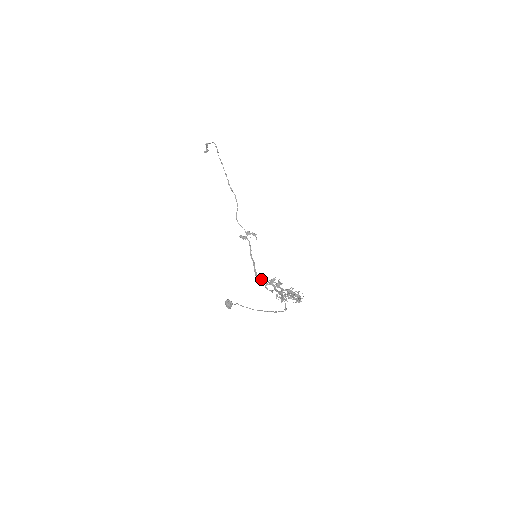
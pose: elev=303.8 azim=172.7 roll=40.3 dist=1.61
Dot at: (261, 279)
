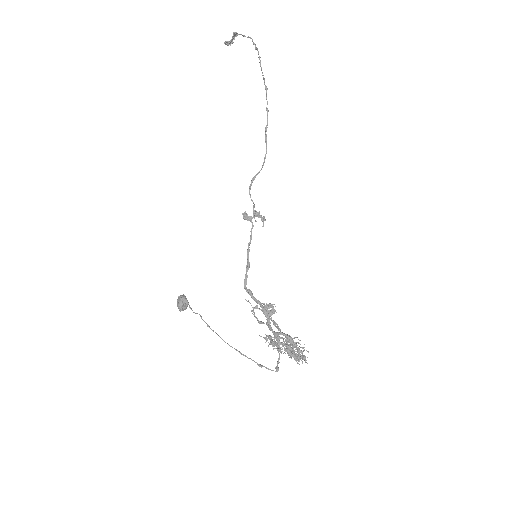
Dot at: (251, 296)
